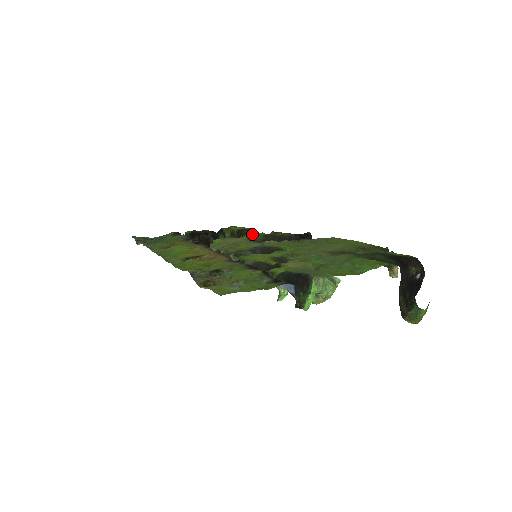
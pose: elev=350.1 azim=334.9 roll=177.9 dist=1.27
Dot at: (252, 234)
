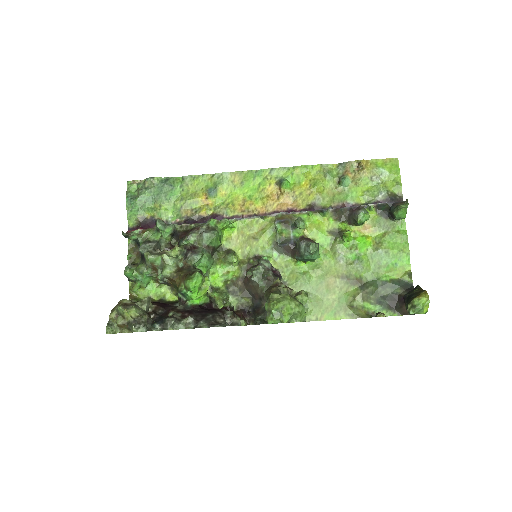
Dot at: (213, 278)
